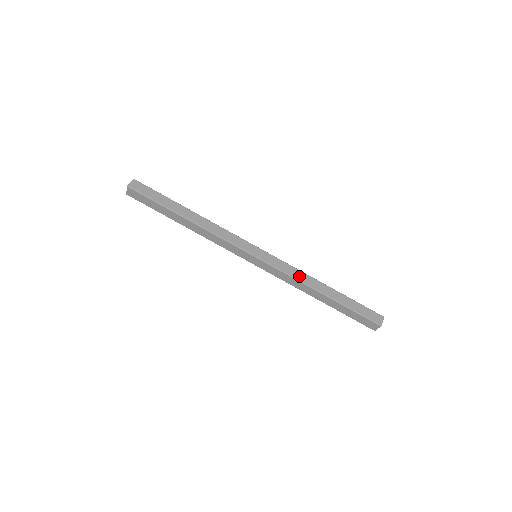
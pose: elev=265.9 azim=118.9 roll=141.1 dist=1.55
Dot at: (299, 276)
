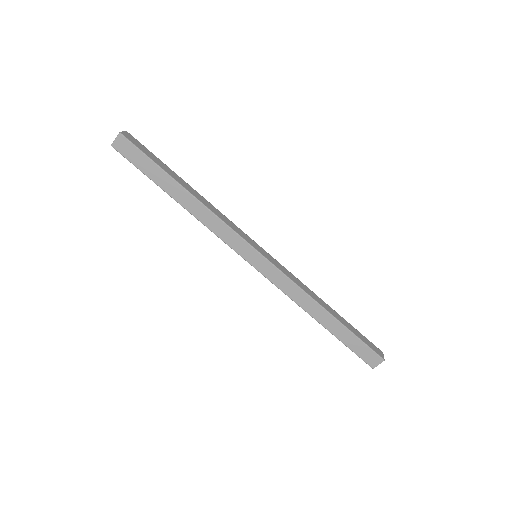
Dot at: (303, 287)
